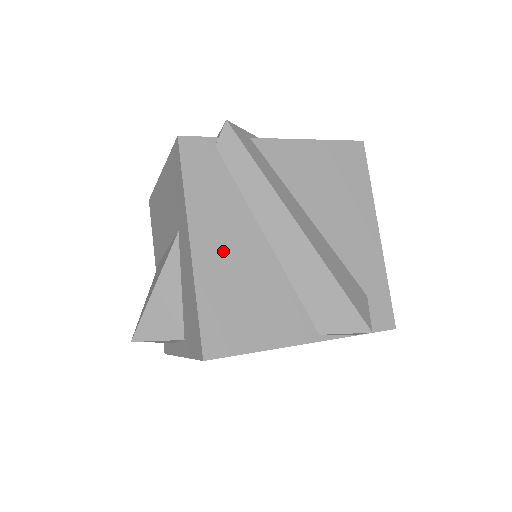
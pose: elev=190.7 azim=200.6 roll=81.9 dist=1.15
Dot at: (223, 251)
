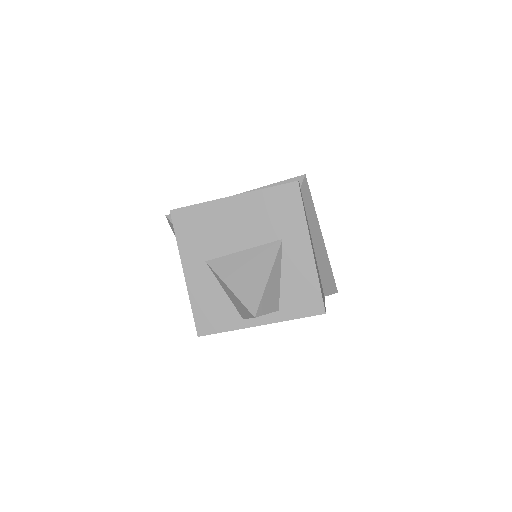
Dot at: occluded
